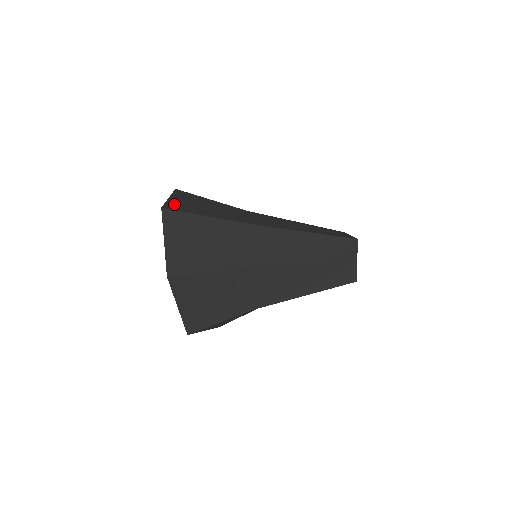
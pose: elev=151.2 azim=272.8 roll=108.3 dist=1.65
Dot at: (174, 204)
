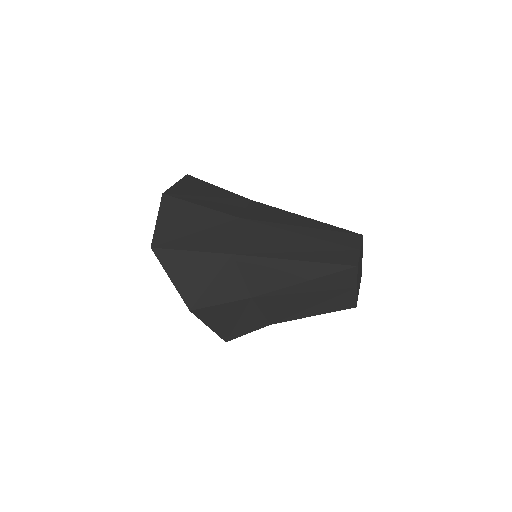
Dot at: occluded
